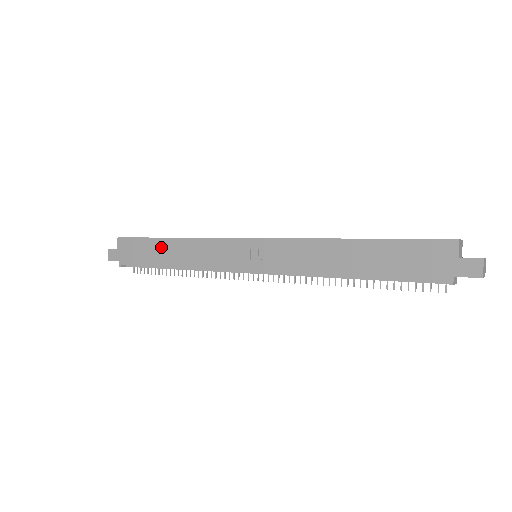
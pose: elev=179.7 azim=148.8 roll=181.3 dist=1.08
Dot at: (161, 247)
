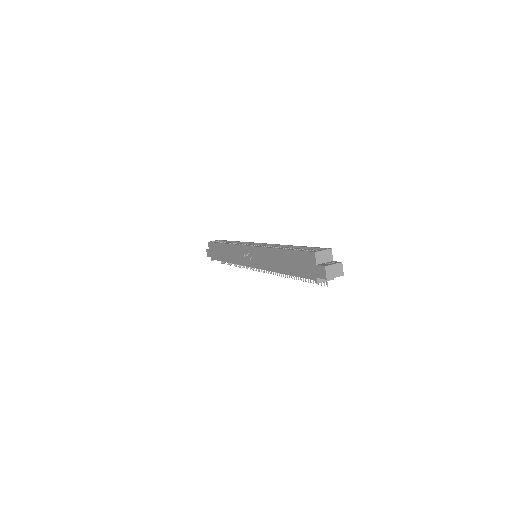
Dot at: (221, 249)
